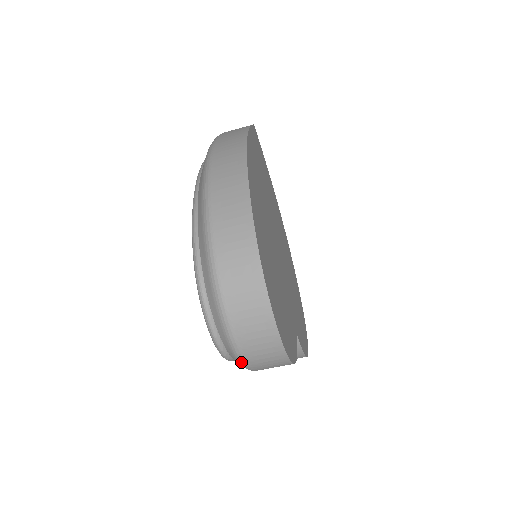
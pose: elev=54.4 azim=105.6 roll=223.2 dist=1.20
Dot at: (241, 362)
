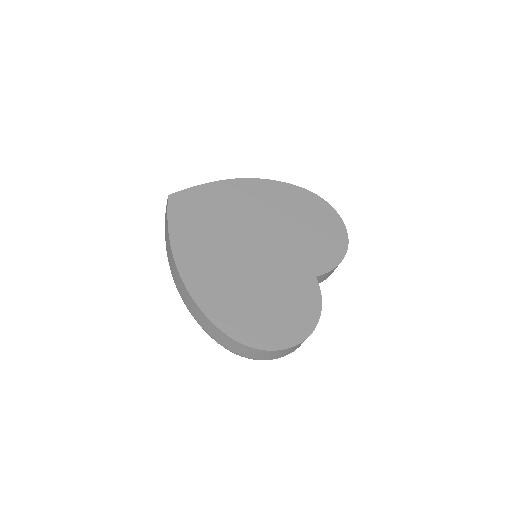
Dot at: occluded
